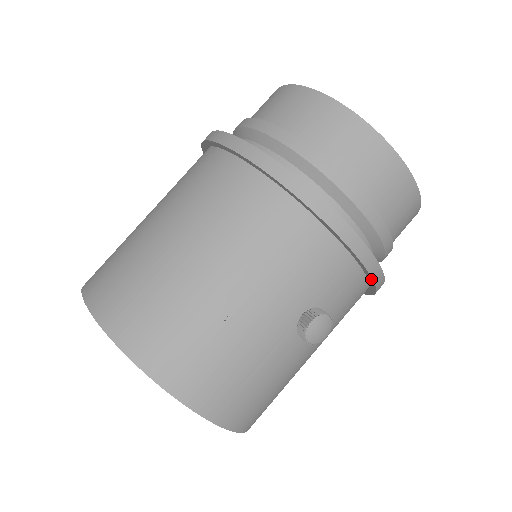
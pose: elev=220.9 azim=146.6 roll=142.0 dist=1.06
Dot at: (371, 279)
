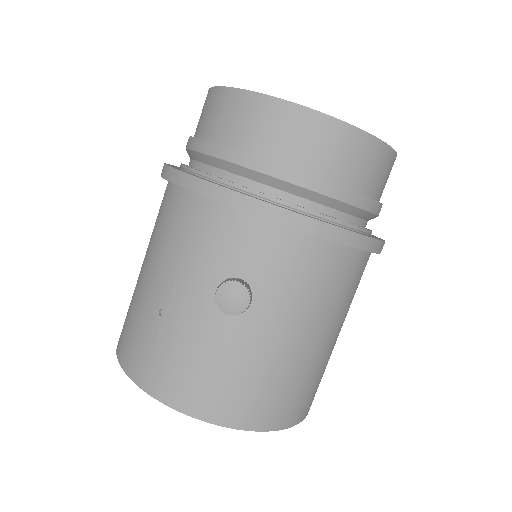
Dot at: (295, 229)
